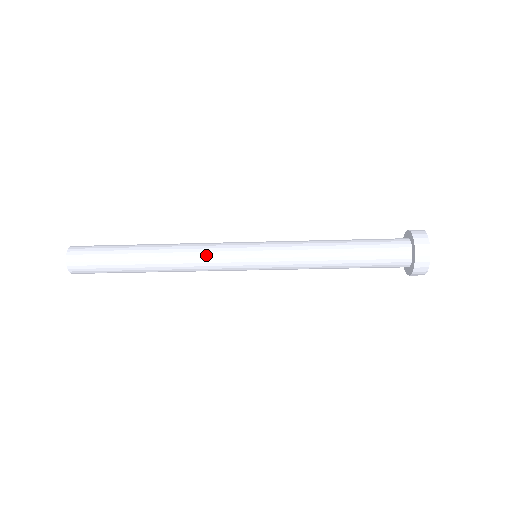
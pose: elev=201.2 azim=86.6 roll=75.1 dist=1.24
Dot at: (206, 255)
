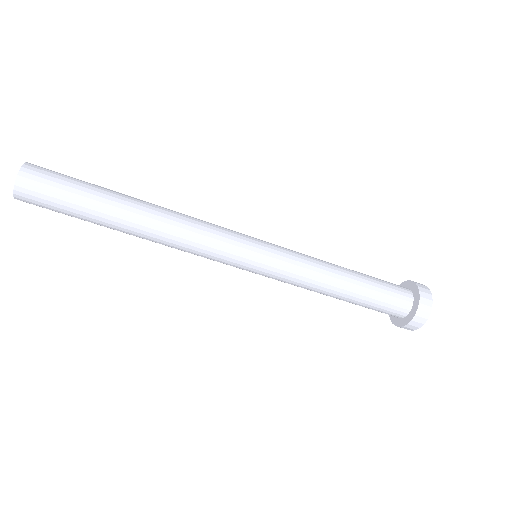
Dot at: (208, 224)
